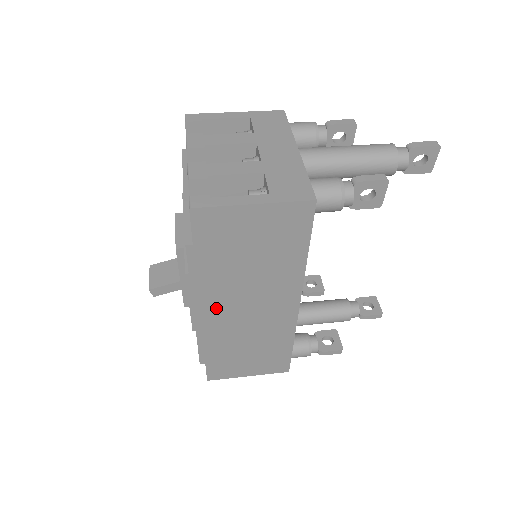
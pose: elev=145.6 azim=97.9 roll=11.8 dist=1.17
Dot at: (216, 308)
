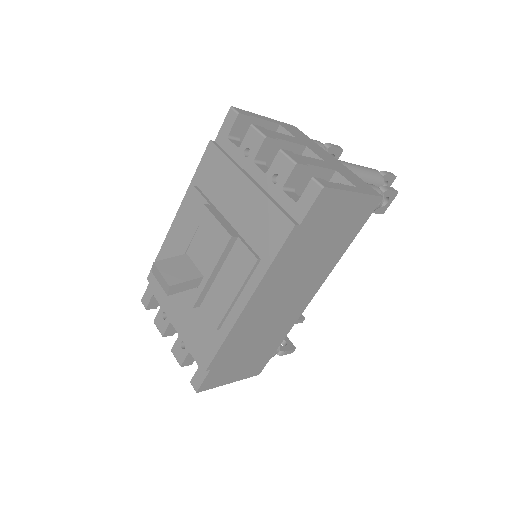
Dot at: (265, 298)
